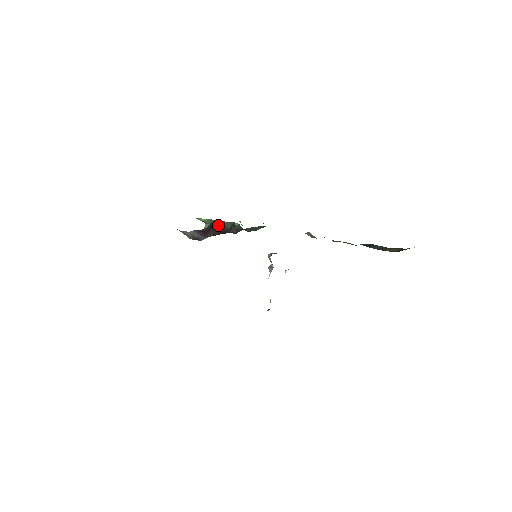
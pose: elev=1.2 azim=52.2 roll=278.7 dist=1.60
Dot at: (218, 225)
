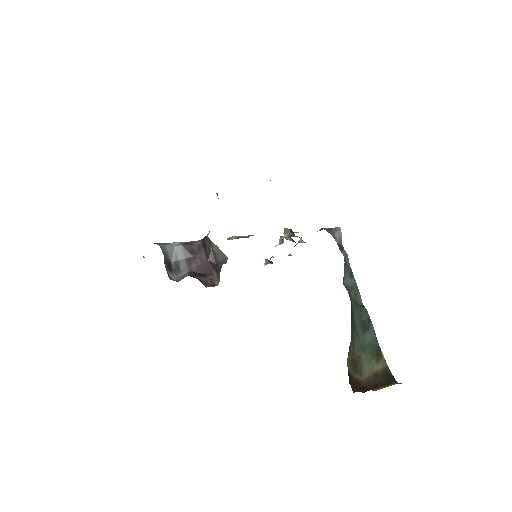
Dot at: (210, 249)
